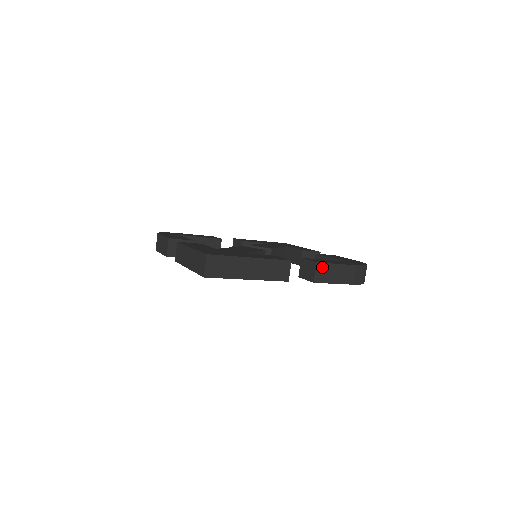
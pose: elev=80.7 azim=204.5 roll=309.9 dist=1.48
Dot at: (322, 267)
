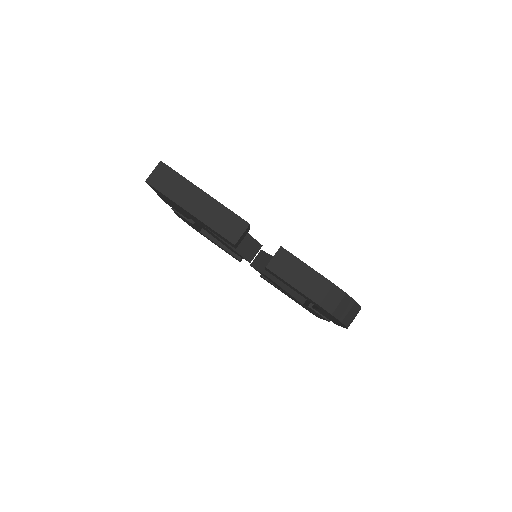
Dot at: (286, 256)
